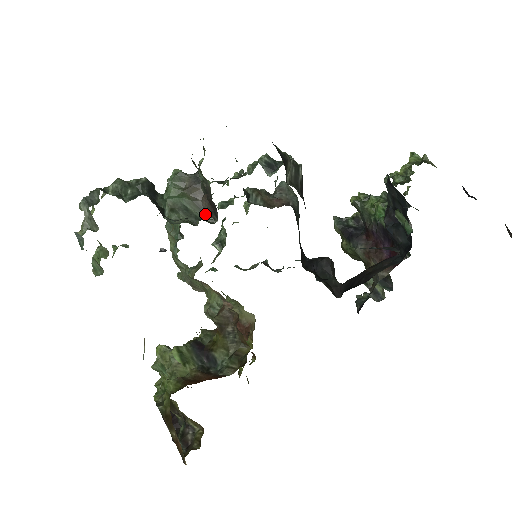
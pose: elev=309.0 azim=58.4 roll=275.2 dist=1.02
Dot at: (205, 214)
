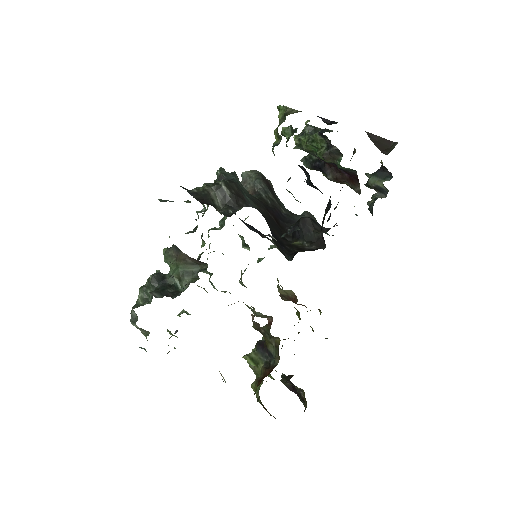
Dot at: (199, 265)
